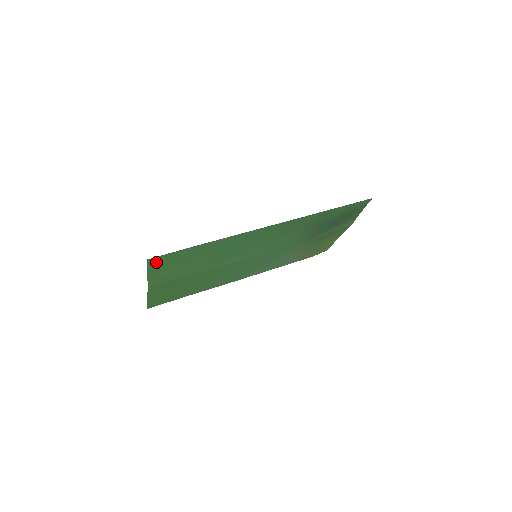
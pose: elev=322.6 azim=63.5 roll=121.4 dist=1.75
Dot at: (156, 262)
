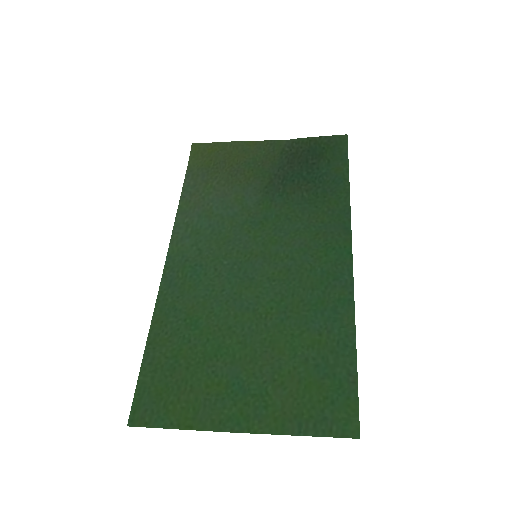
Dot at: (337, 422)
